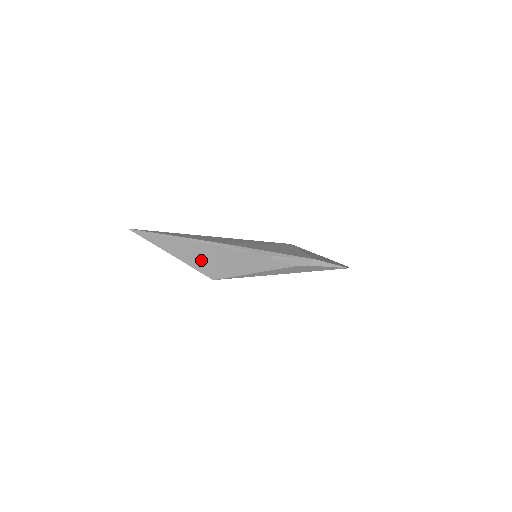
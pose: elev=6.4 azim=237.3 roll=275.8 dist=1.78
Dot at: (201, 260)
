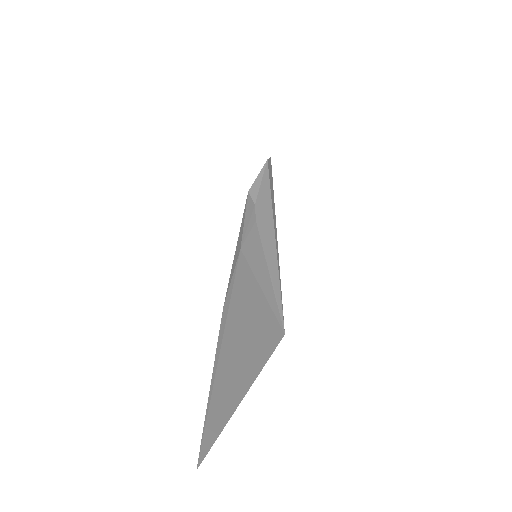
Dot at: (254, 343)
